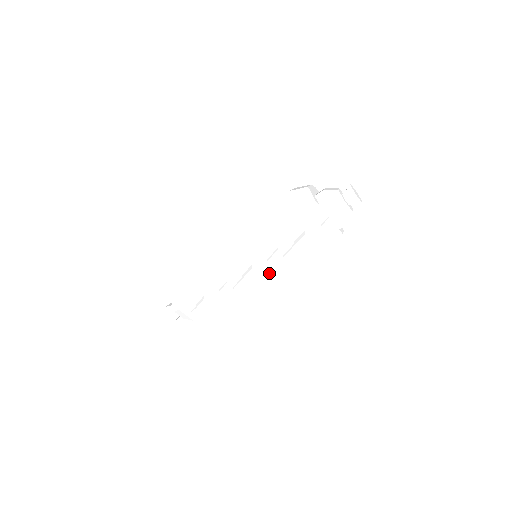
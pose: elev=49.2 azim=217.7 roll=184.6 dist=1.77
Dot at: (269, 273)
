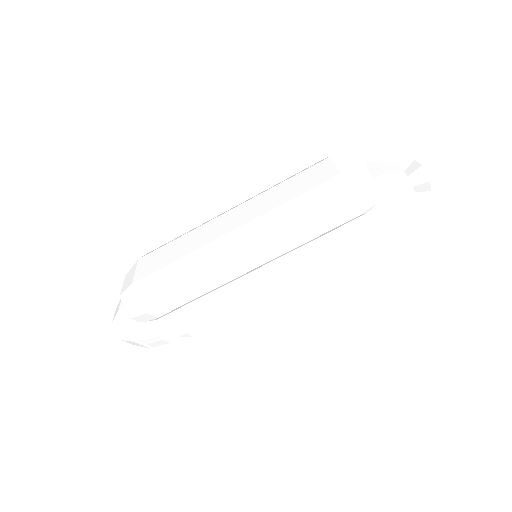
Dot at: occluded
